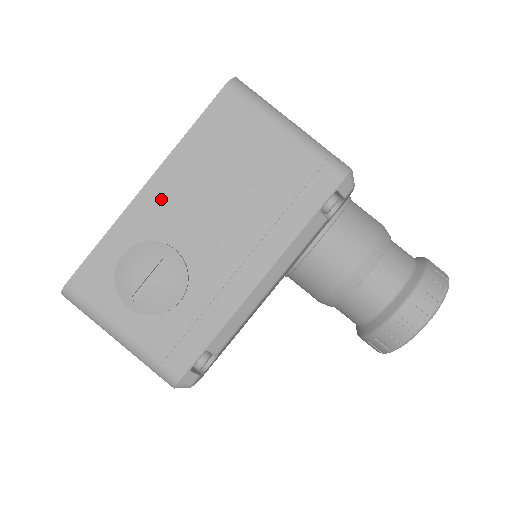
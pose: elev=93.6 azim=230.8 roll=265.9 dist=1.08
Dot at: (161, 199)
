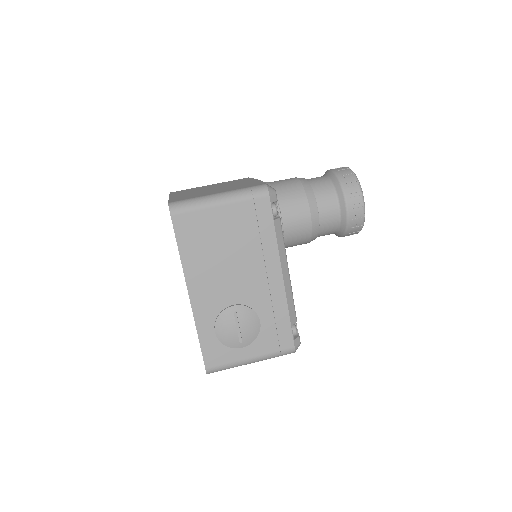
Dot at: (203, 293)
